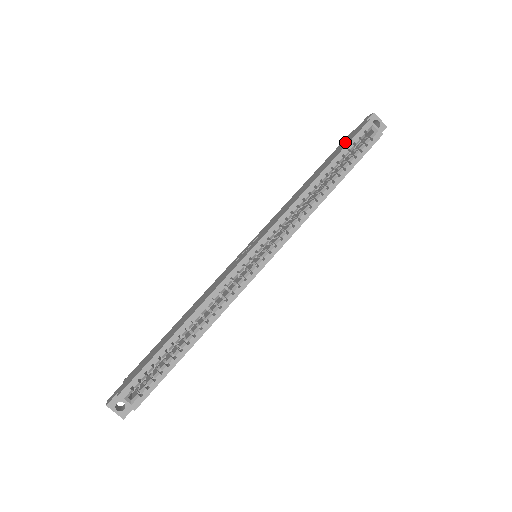
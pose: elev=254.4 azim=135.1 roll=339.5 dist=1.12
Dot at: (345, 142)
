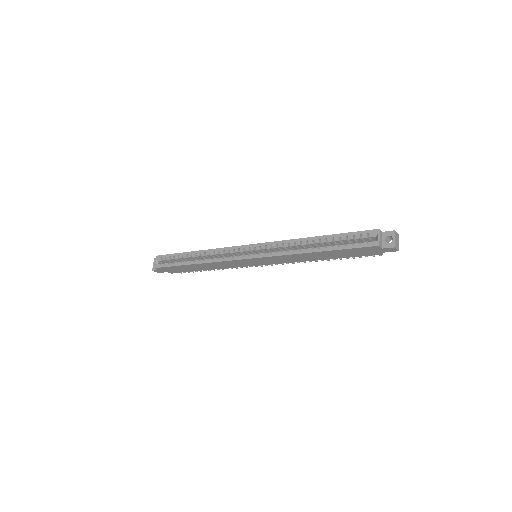
Dot at: occluded
